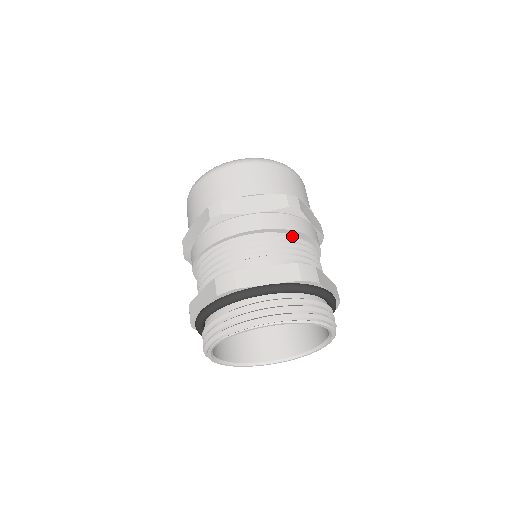
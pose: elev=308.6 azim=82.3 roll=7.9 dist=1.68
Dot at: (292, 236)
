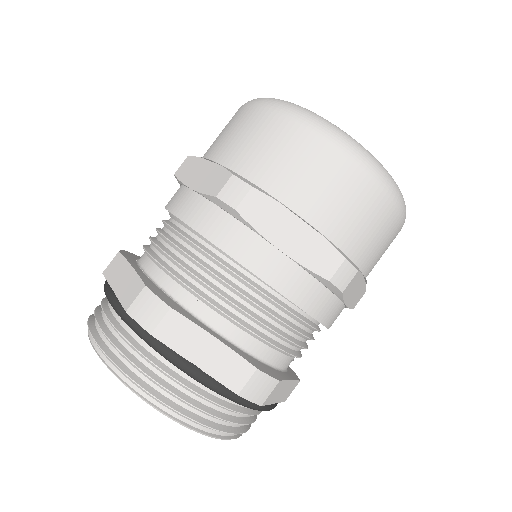
Dot at: (299, 310)
